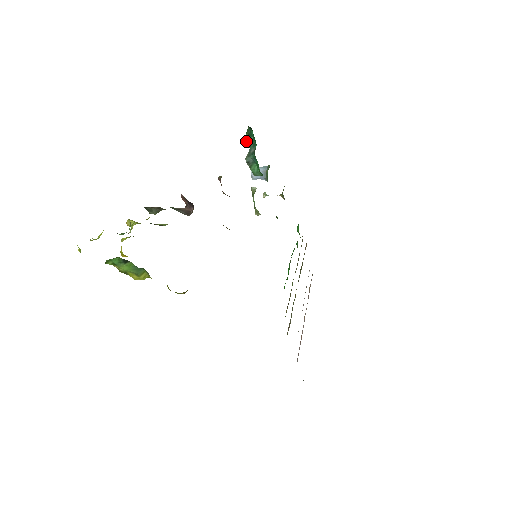
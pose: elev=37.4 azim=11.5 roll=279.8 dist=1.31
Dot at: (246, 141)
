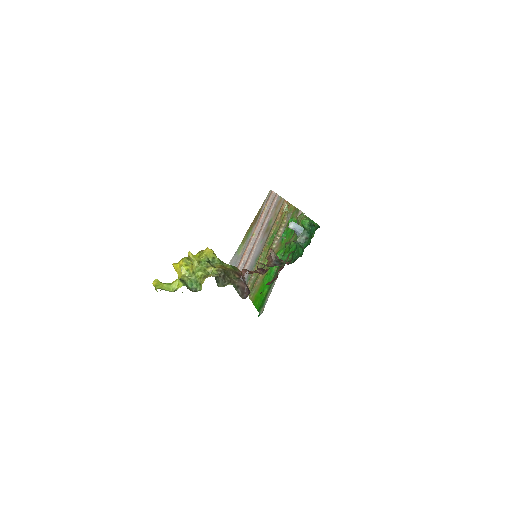
Dot at: (305, 226)
